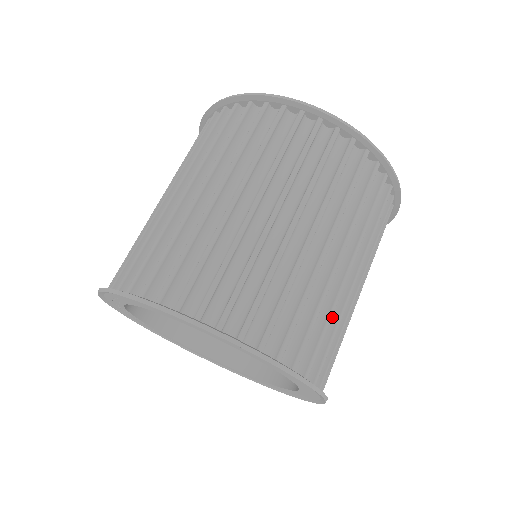
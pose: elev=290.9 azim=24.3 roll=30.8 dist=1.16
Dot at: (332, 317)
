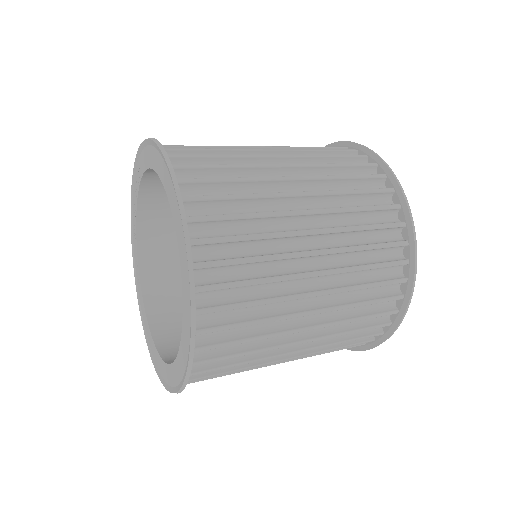
Dot at: (264, 294)
